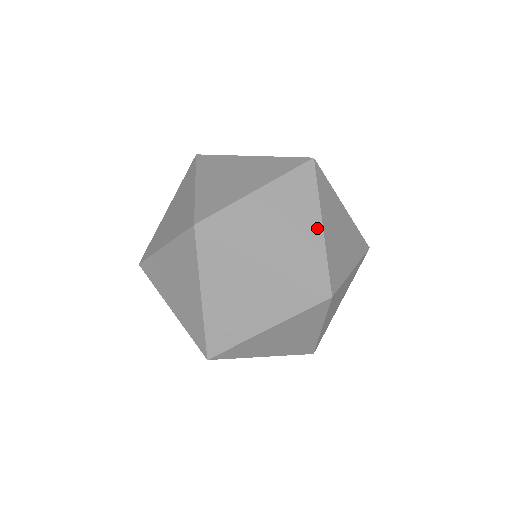
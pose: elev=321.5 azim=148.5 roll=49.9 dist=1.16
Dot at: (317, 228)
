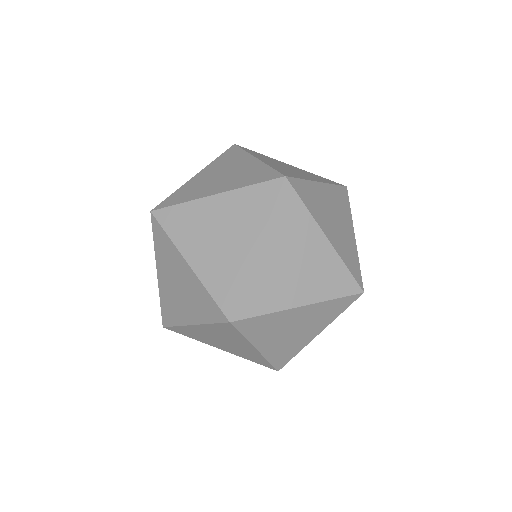
Dot at: (253, 161)
